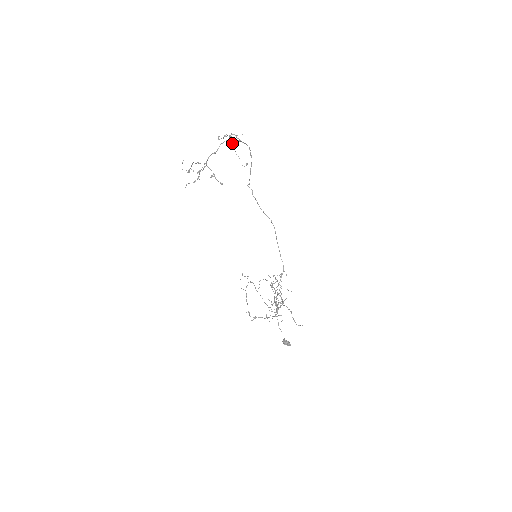
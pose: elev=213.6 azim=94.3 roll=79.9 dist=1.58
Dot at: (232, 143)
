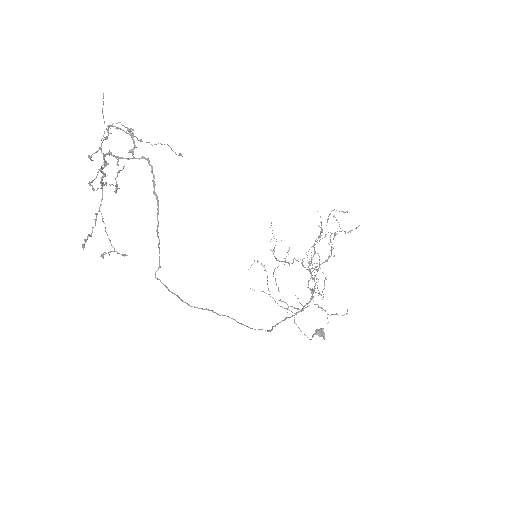
Dot at: (132, 130)
